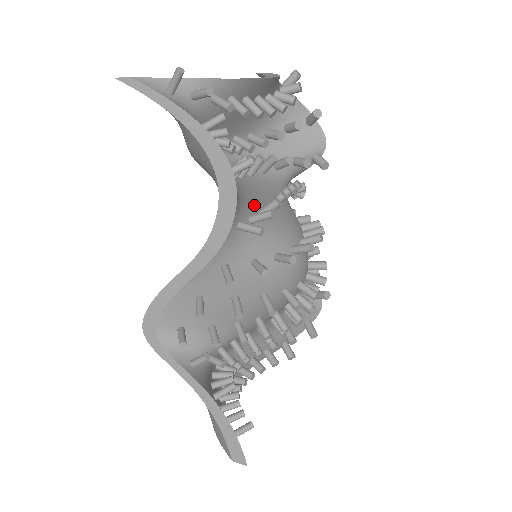
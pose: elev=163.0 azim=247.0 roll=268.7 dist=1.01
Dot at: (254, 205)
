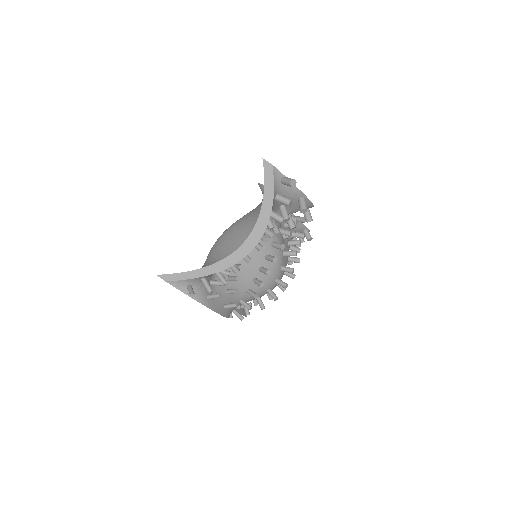
Dot at: (245, 287)
